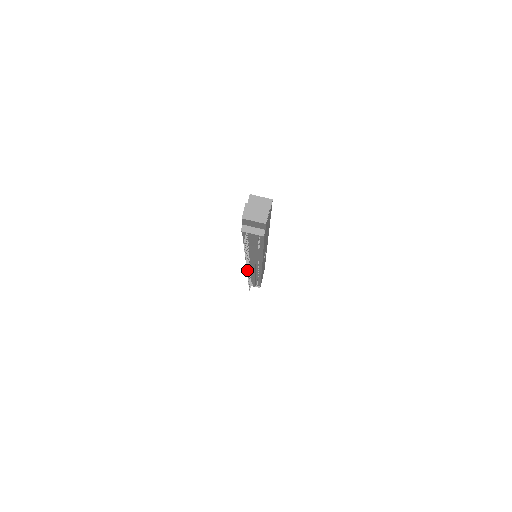
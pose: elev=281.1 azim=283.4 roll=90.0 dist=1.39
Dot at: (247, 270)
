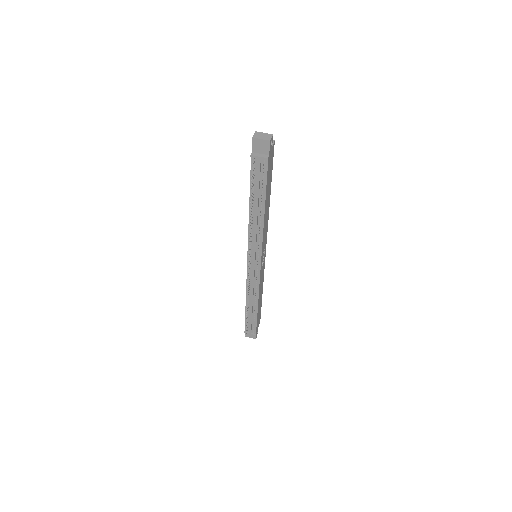
Dot at: (248, 255)
